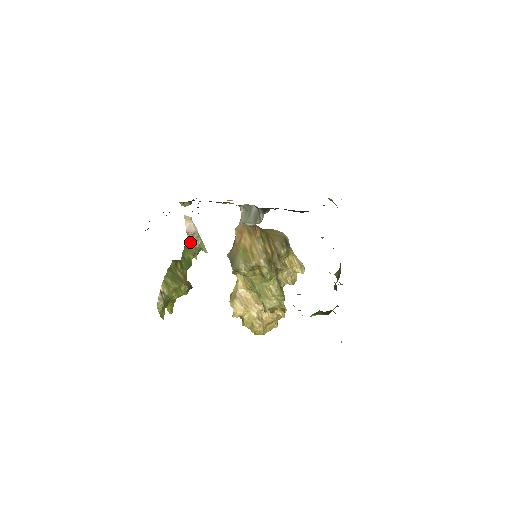
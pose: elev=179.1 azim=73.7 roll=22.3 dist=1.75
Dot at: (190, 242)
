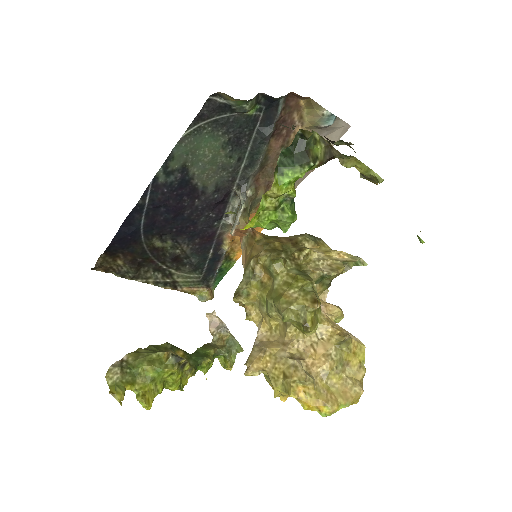
Dot at: (216, 342)
